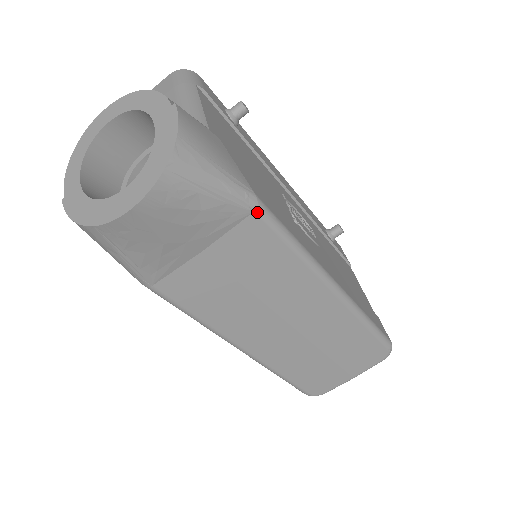
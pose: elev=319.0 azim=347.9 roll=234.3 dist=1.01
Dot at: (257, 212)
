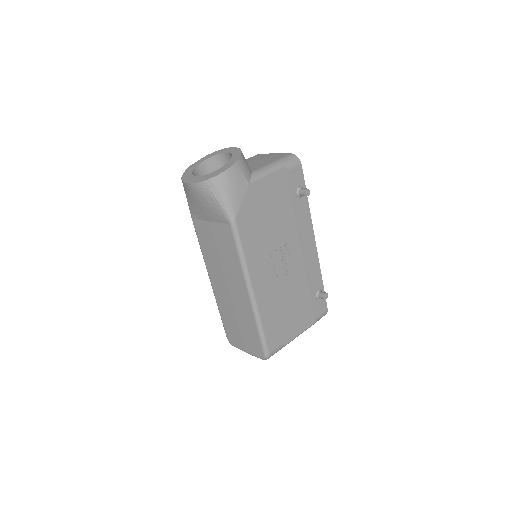
Dot at: (231, 225)
